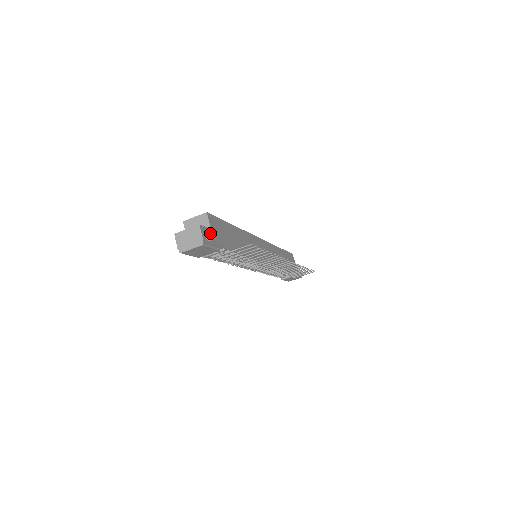
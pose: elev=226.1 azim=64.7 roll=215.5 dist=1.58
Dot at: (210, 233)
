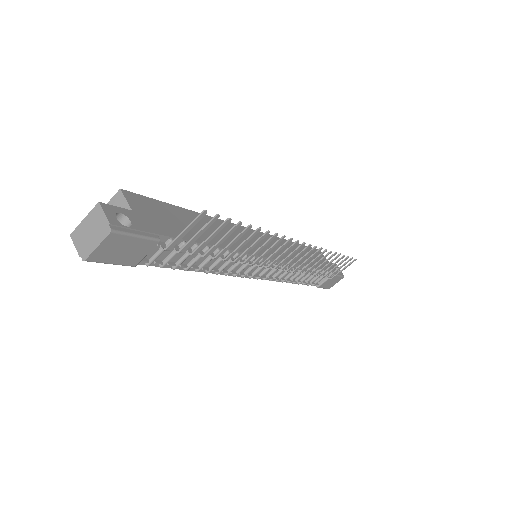
Dot at: (130, 216)
